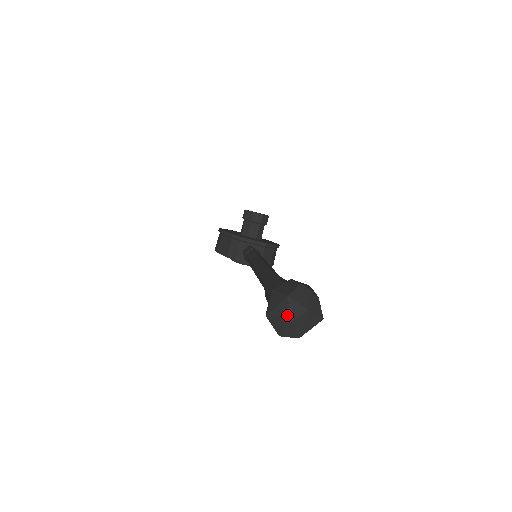
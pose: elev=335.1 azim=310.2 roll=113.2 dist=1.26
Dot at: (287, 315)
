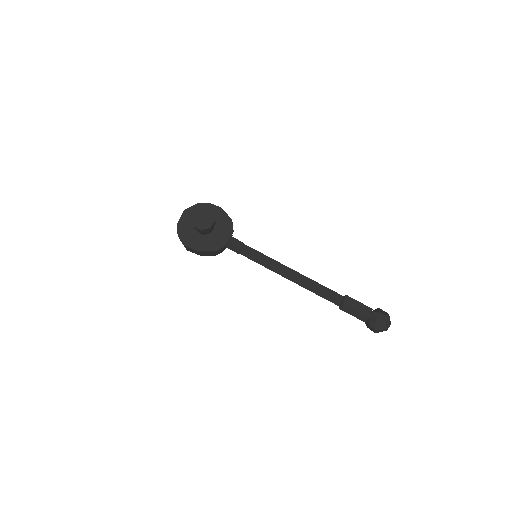
Dot at: occluded
